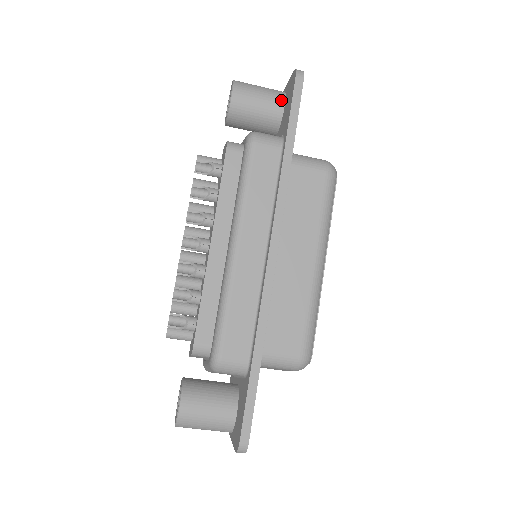
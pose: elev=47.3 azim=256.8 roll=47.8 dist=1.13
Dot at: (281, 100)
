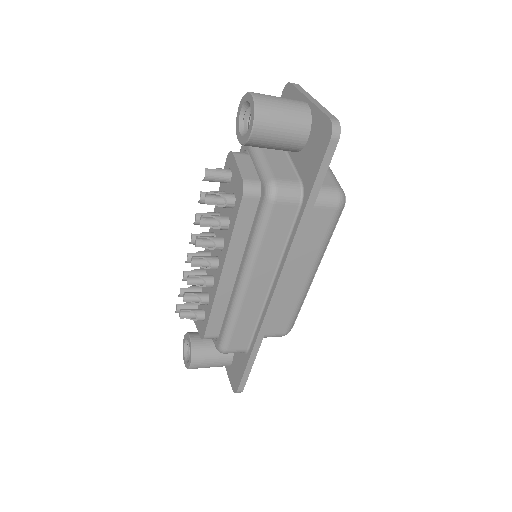
Dot at: (306, 131)
